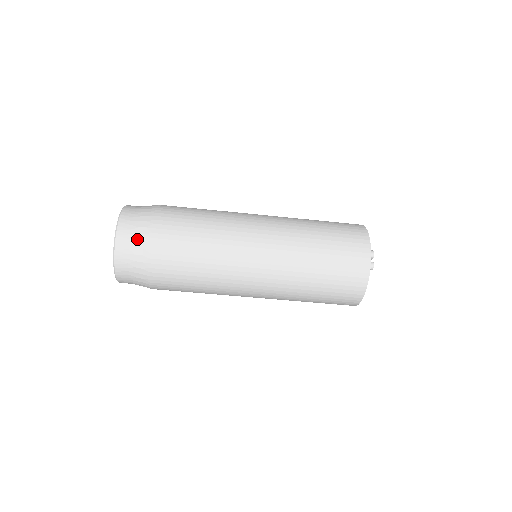
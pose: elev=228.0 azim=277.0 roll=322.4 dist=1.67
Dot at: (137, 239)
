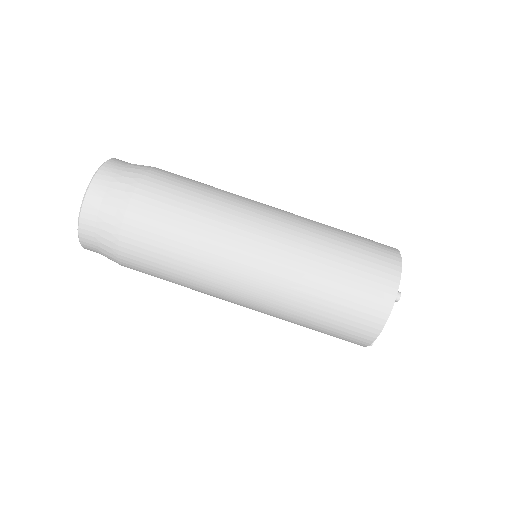
Dot at: occluded
